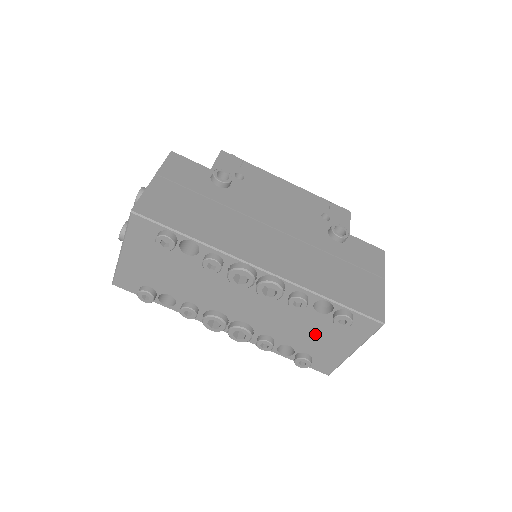
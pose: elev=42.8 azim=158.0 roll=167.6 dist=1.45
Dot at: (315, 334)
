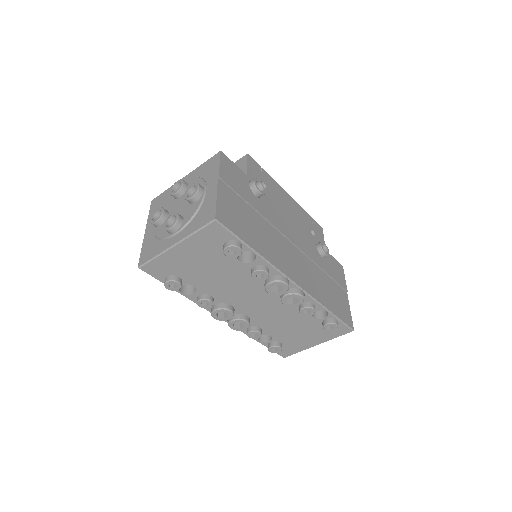
Dot at: (298, 331)
